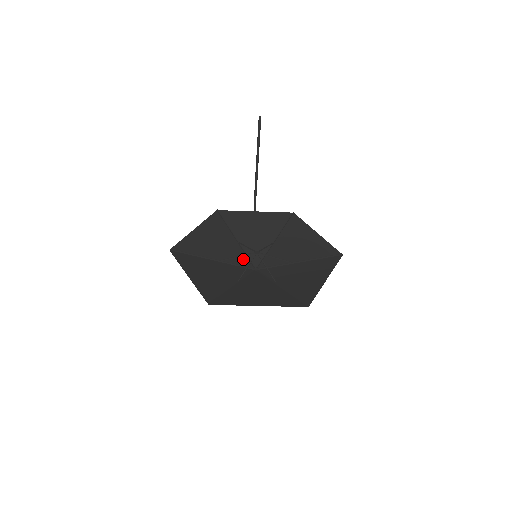
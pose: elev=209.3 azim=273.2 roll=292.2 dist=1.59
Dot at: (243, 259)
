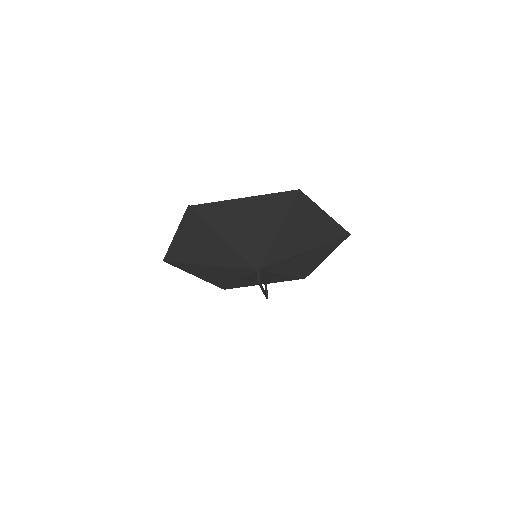
Dot at: (244, 273)
